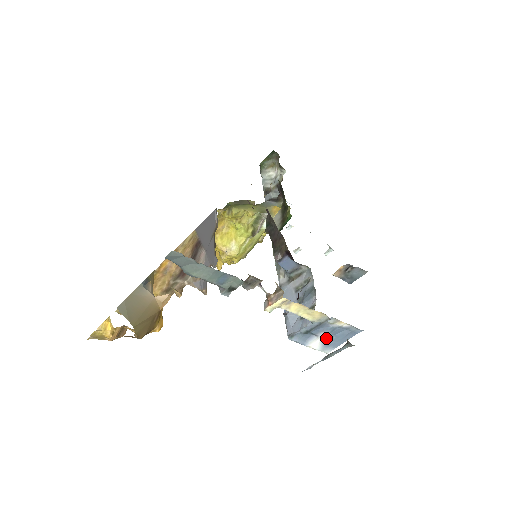
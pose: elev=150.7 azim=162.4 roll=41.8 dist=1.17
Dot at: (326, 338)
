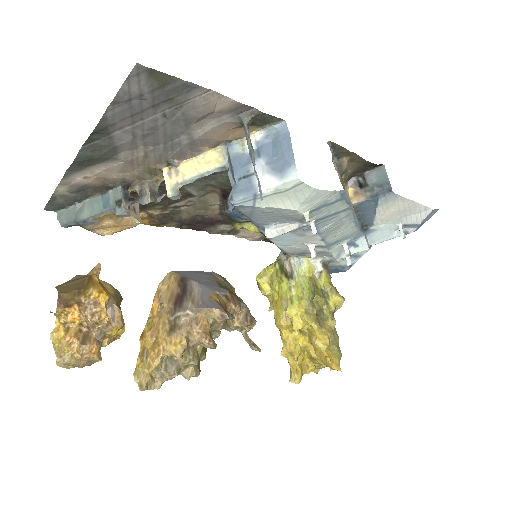
Dot at: (268, 167)
